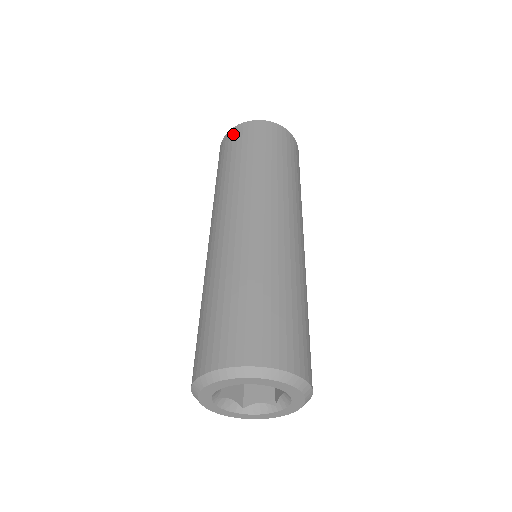
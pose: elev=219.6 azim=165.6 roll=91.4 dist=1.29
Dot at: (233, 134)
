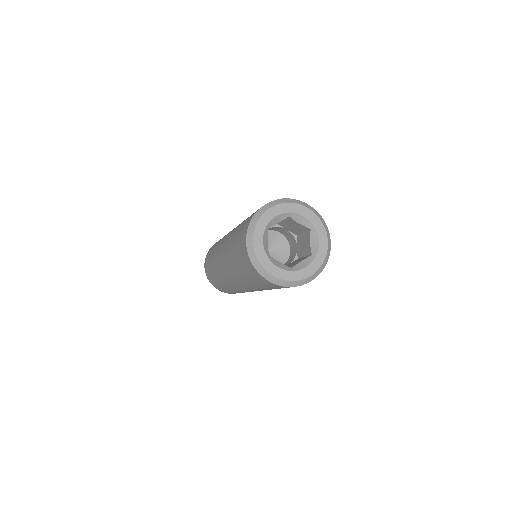
Dot at: occluded
